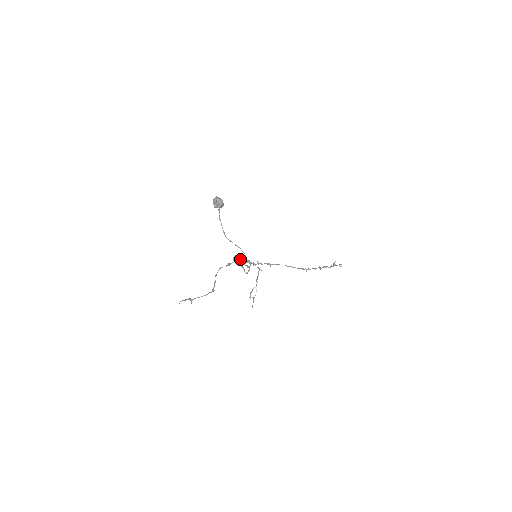
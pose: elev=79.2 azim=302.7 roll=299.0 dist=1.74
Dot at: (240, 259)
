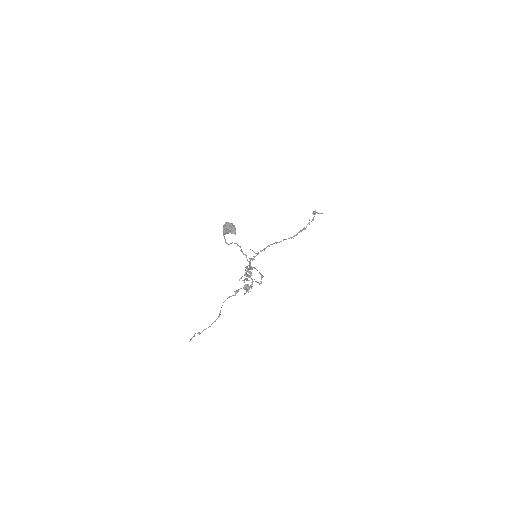
Dot at: (251, 287)
